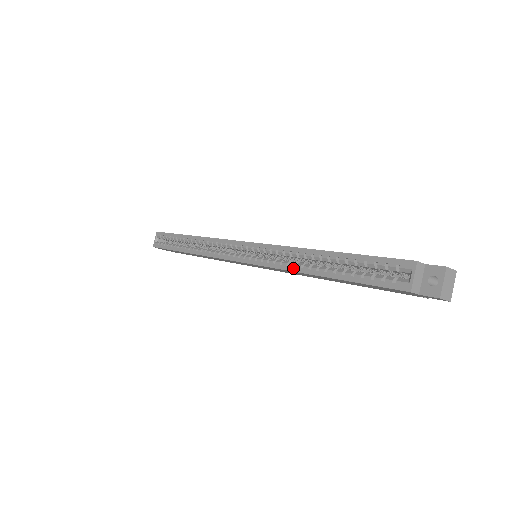
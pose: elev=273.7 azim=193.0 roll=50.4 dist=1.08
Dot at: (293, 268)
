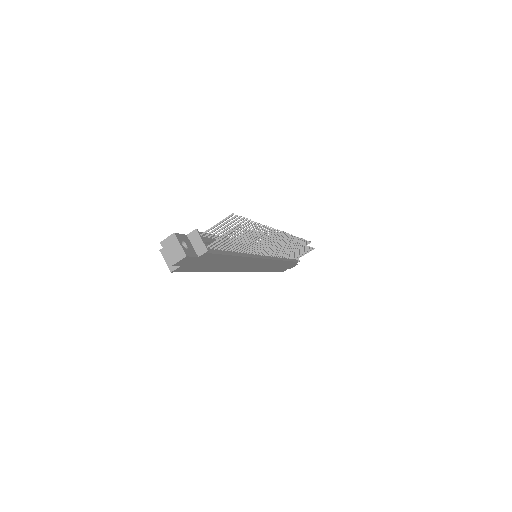
Dot at: occluded
